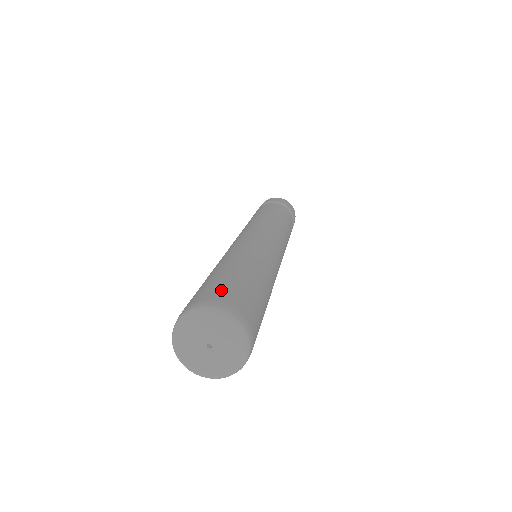
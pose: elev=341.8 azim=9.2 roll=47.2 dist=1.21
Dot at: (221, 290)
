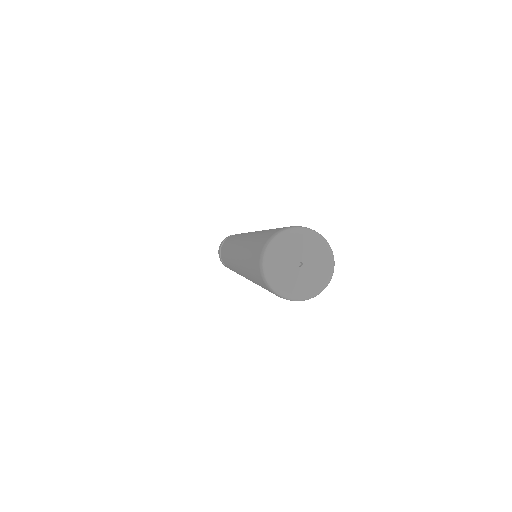
Dot at: (275, 230)
